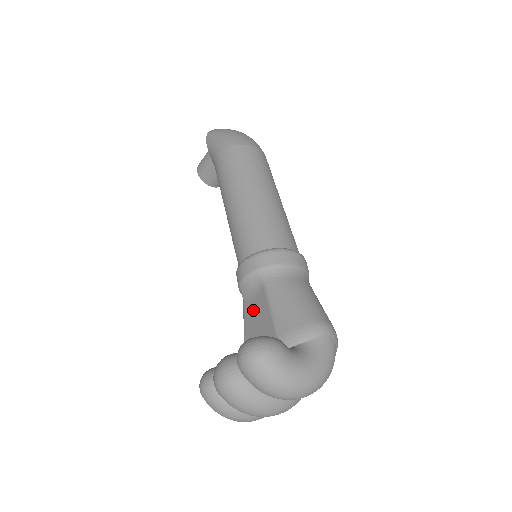
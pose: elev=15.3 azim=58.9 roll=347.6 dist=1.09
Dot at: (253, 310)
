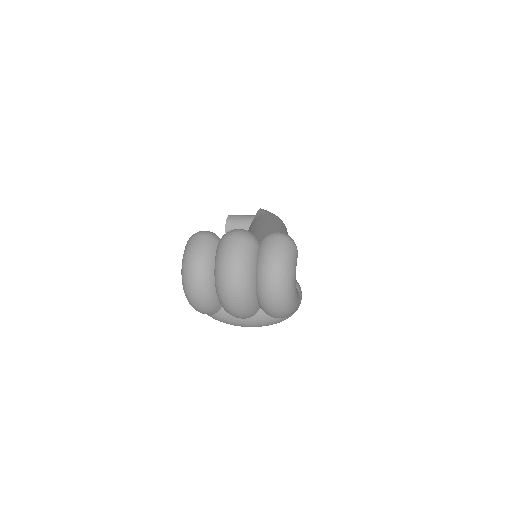
Dot at: occluded
